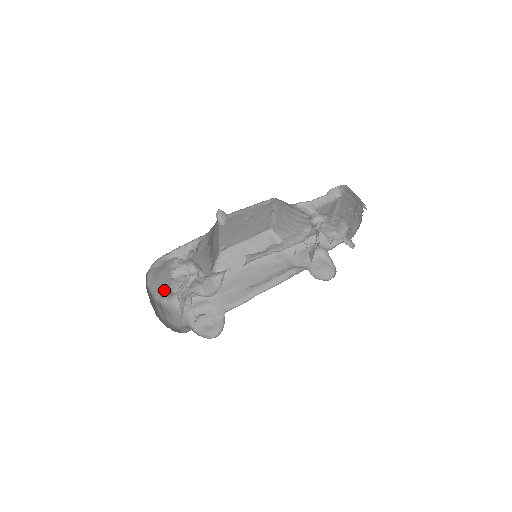
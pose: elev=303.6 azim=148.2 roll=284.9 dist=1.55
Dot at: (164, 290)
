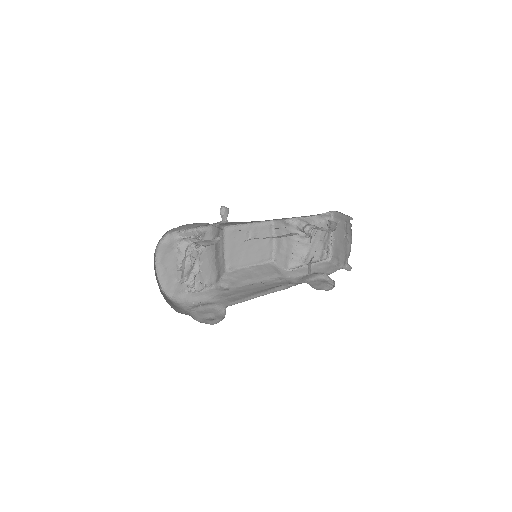
Dot at: (171, 282)
